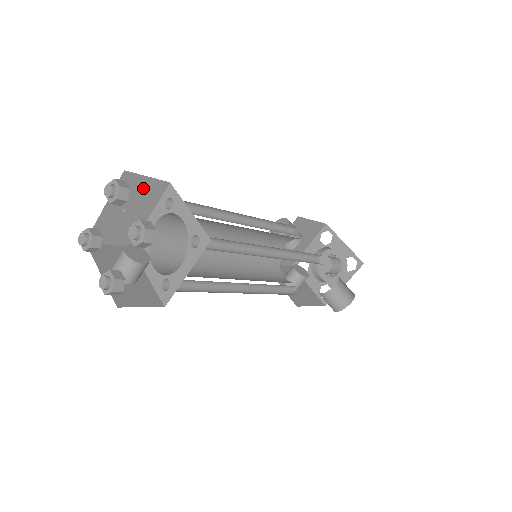
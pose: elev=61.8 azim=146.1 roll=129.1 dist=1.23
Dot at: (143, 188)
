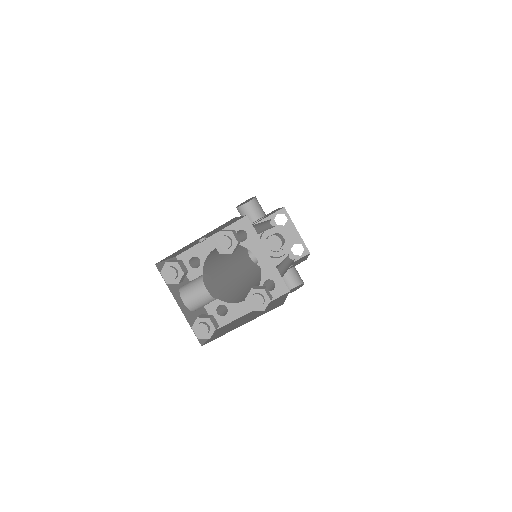
Dot at: (229, 223)
